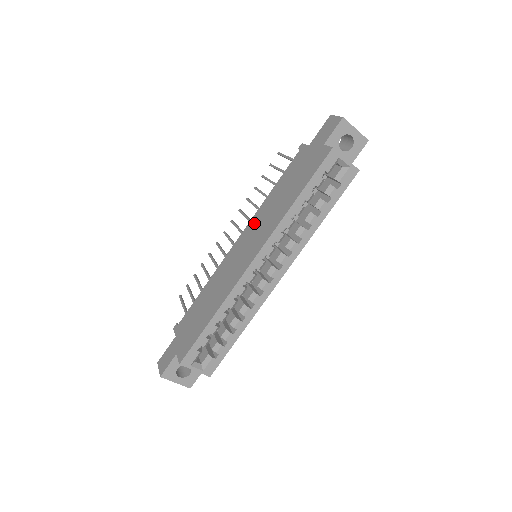
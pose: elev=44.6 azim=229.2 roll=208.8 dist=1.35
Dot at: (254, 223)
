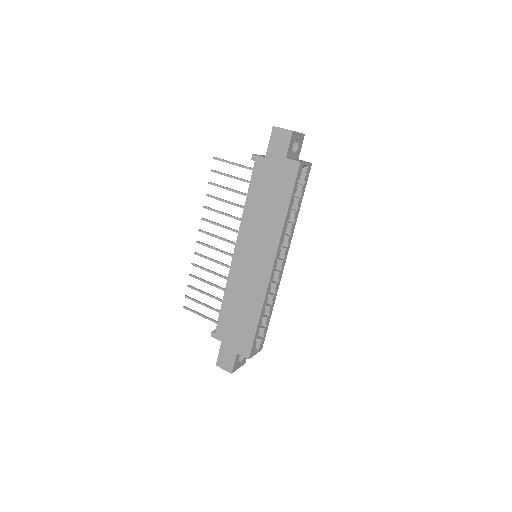
Dot at: (246, 235)
